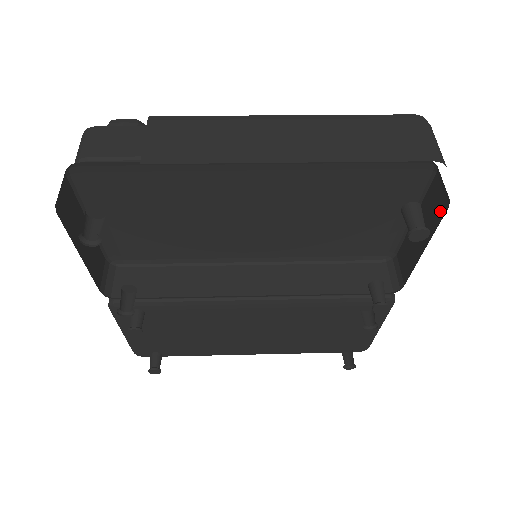
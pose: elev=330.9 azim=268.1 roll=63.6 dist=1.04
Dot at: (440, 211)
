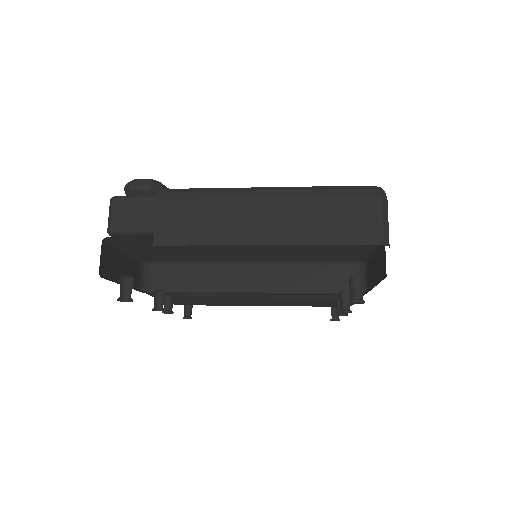
Dot at: (383, 272)
